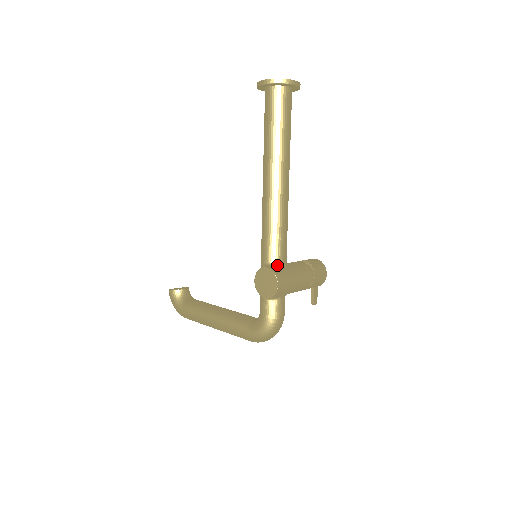
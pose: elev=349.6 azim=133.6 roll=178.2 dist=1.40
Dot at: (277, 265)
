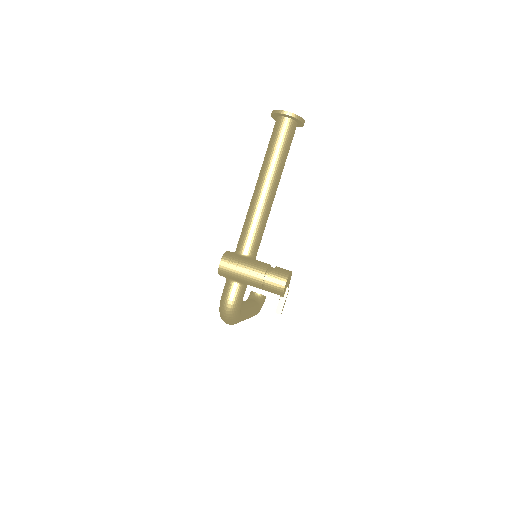
Dot at: (237, 253)
